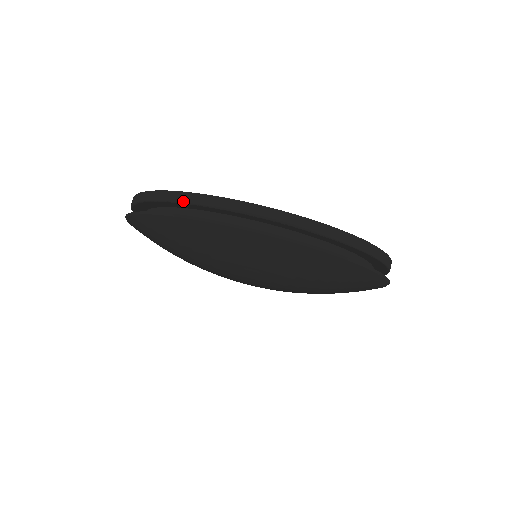
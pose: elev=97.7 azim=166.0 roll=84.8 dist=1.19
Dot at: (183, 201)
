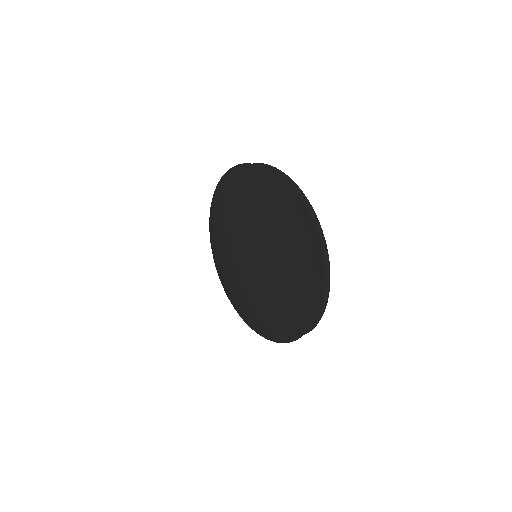
Dot at: occluded
